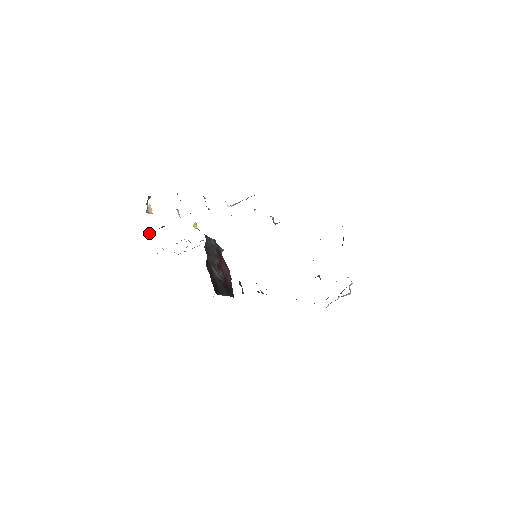
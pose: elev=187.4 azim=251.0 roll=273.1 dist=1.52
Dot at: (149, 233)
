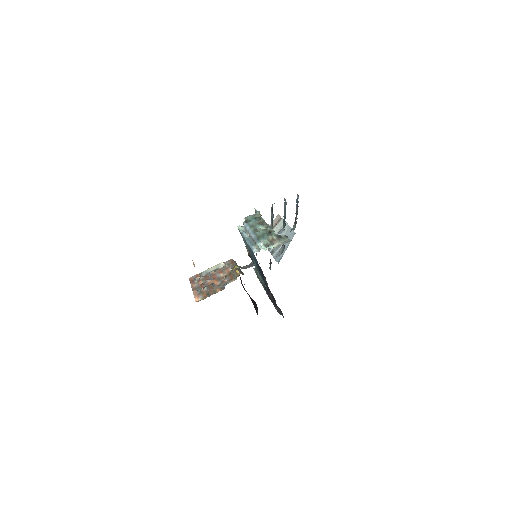
Dot at: occluded
